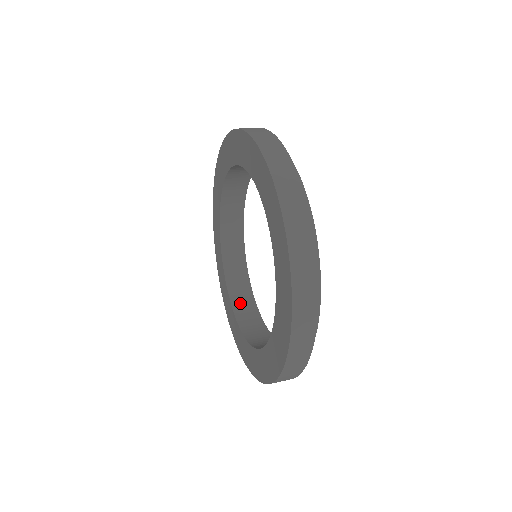
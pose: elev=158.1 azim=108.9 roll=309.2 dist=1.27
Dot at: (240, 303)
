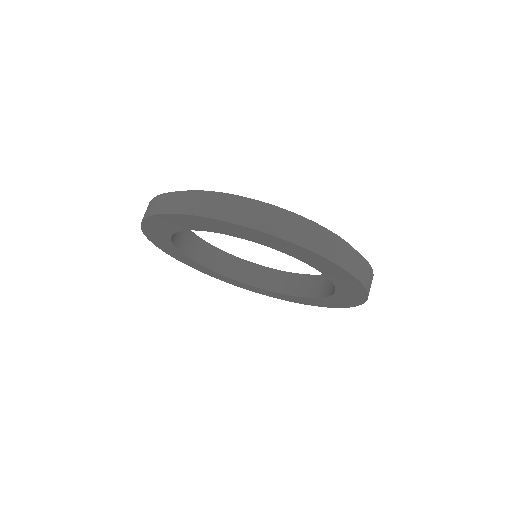
Dot at: (232, 270)
